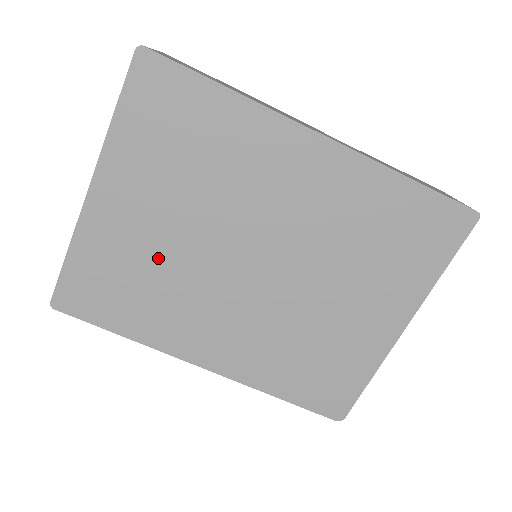
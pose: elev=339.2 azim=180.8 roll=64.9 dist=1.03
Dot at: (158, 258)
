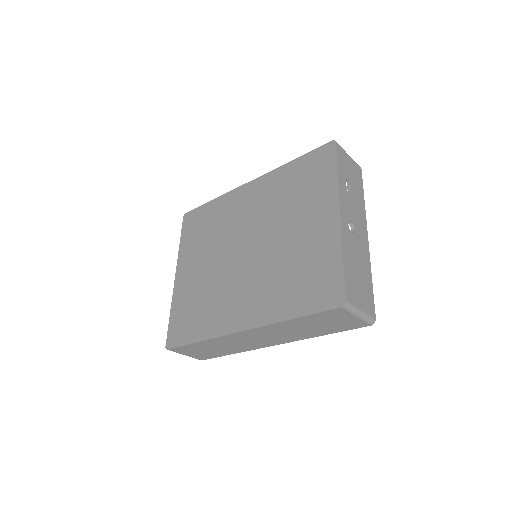
Dot at: (205, 284)
